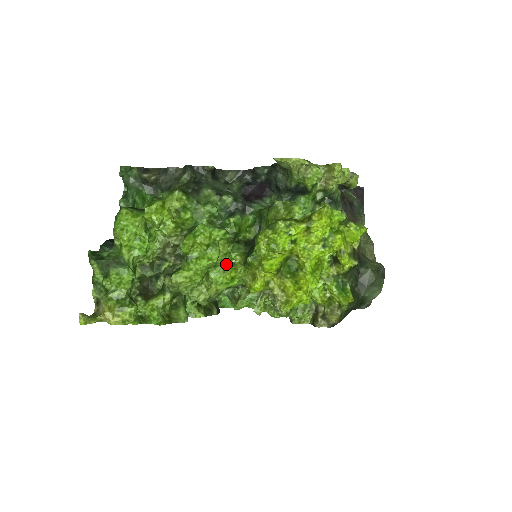
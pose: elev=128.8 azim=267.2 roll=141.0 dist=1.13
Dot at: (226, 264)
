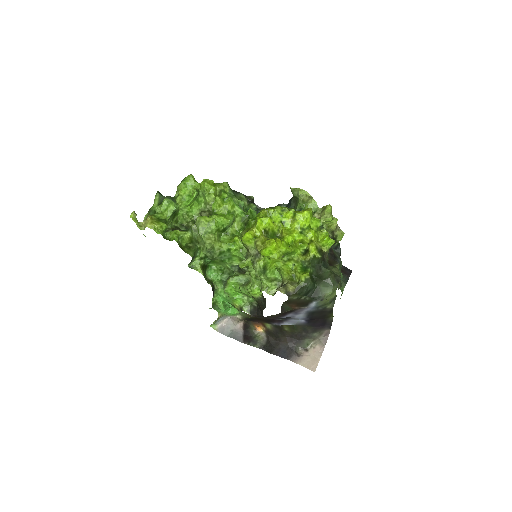
Dot at: (234, 236)
